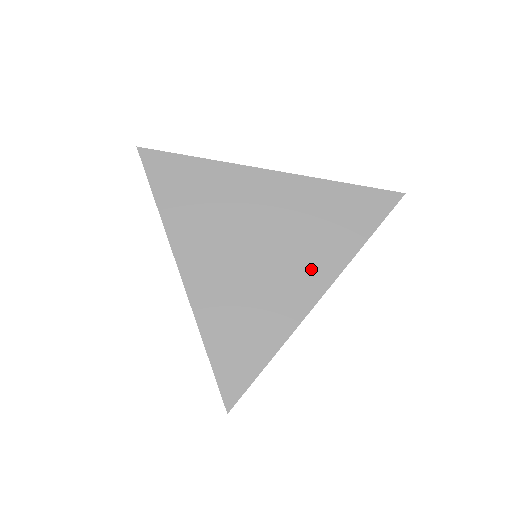
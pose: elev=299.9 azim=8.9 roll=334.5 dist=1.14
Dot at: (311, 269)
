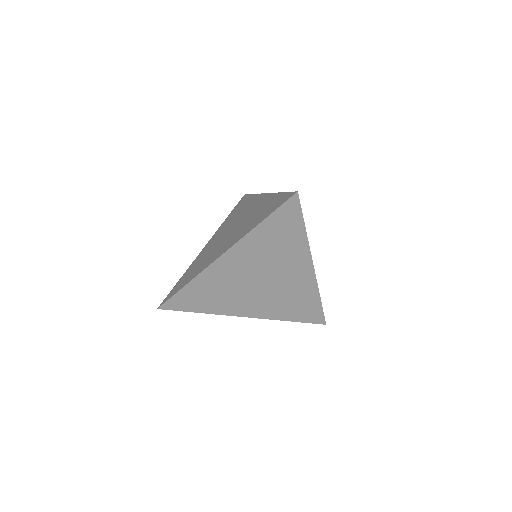
Dot at: (261, 308)
